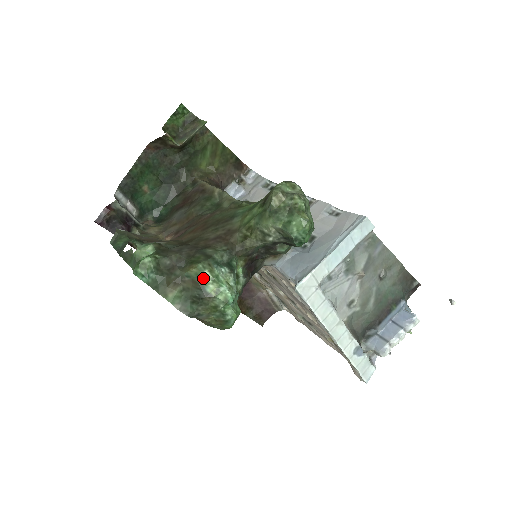
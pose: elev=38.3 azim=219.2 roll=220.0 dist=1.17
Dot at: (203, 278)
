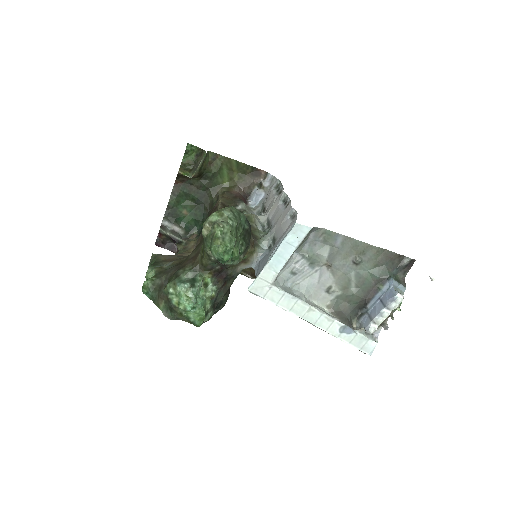
Dot at: (170, 294)
